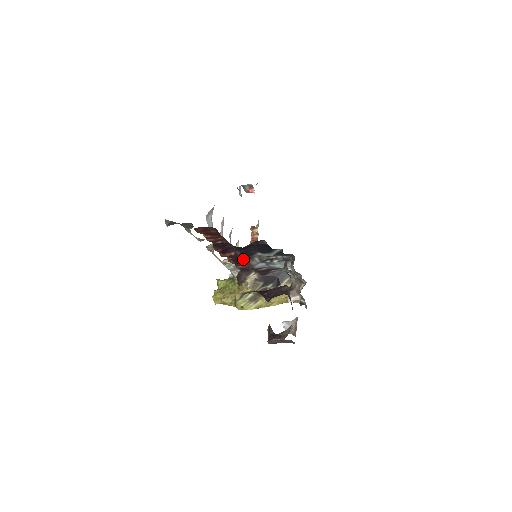
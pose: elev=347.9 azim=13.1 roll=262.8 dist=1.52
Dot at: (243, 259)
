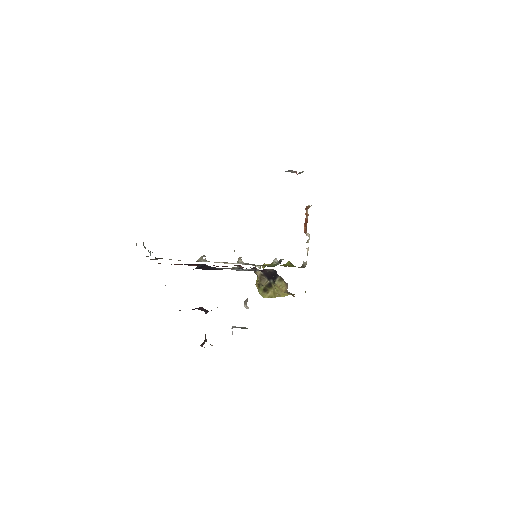
Dot at: occluded
